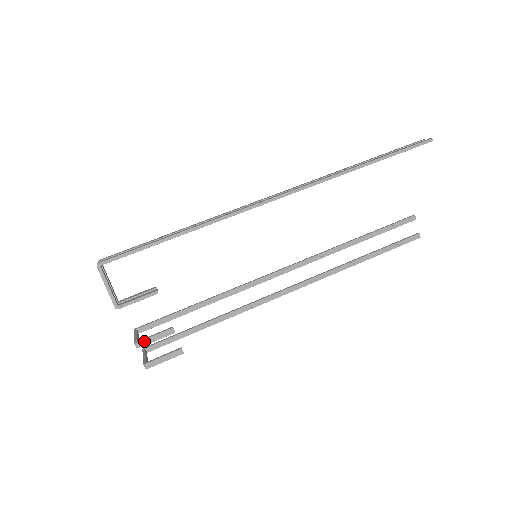
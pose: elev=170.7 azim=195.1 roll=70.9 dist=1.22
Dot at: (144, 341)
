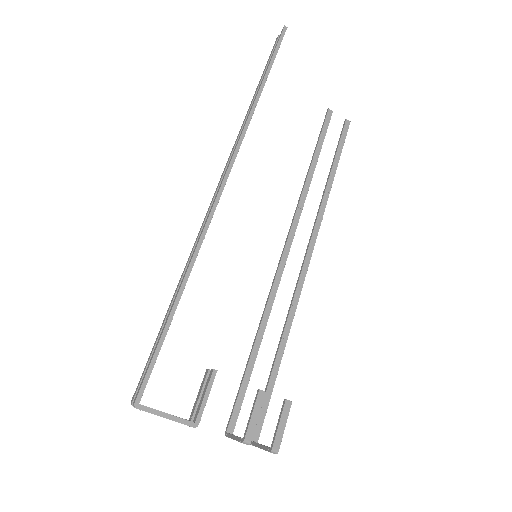
Dot at: (249, 431)
